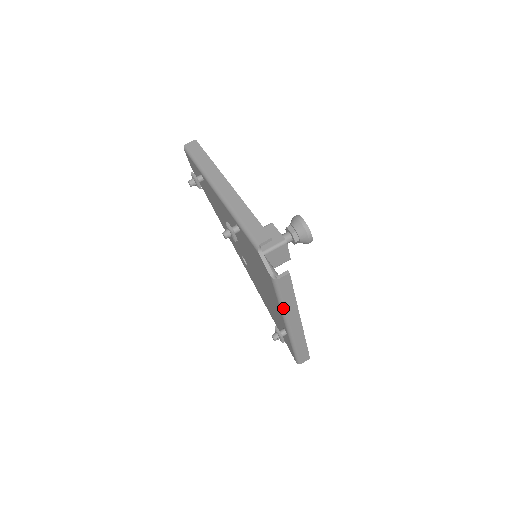
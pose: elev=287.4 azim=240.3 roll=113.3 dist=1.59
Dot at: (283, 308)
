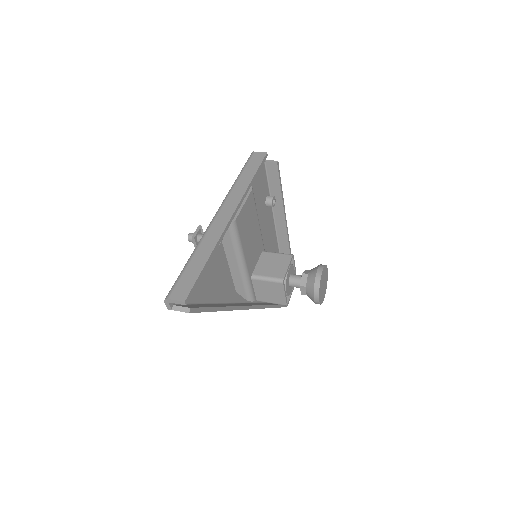
Dot at: (234, 184)
